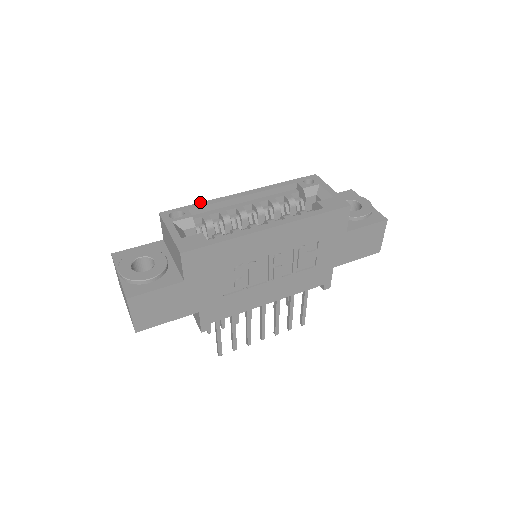
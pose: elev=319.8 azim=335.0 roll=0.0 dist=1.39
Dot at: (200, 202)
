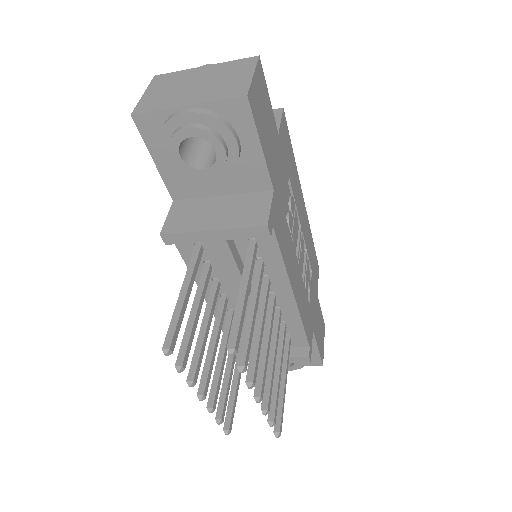
Dot at: occluded
